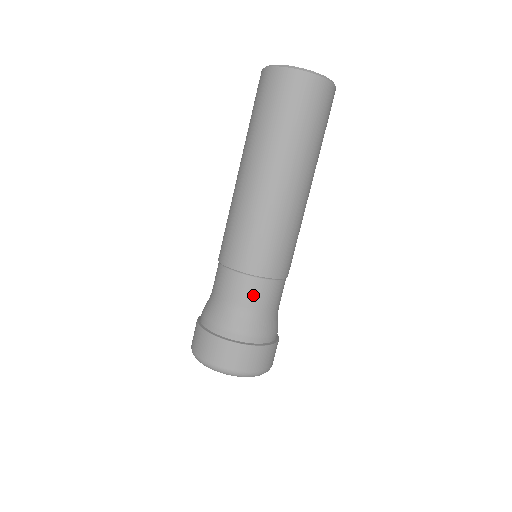
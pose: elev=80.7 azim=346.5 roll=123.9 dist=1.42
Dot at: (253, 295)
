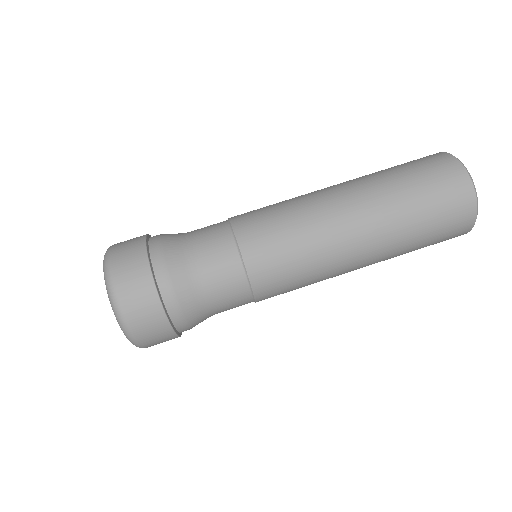
Dot at: (222, 277)
